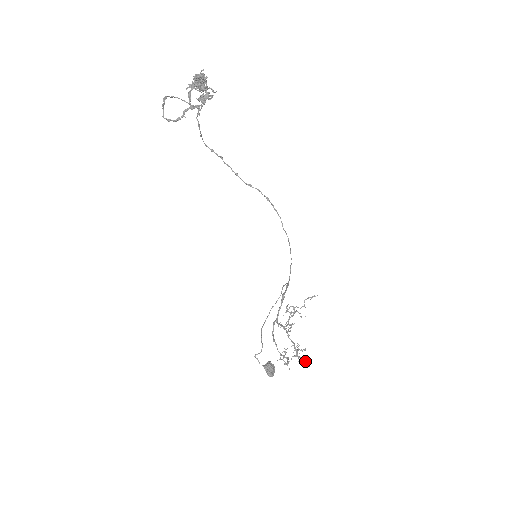
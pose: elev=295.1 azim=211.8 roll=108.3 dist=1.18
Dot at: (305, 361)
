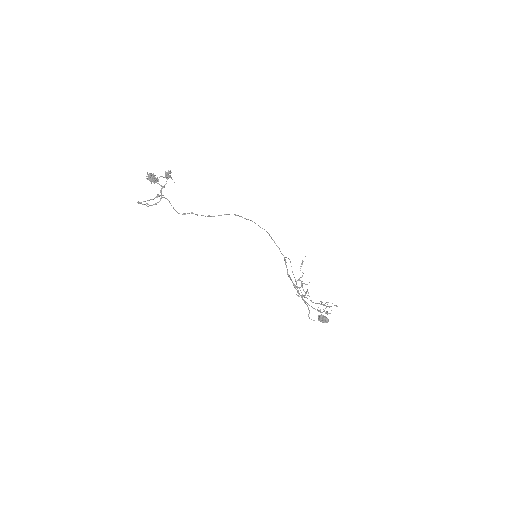
Dot at: (334, 305)
